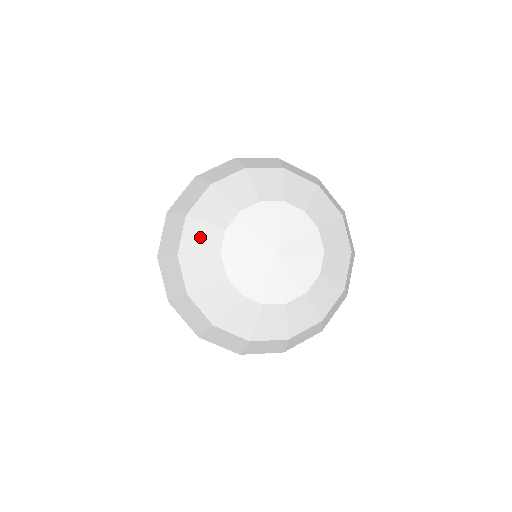
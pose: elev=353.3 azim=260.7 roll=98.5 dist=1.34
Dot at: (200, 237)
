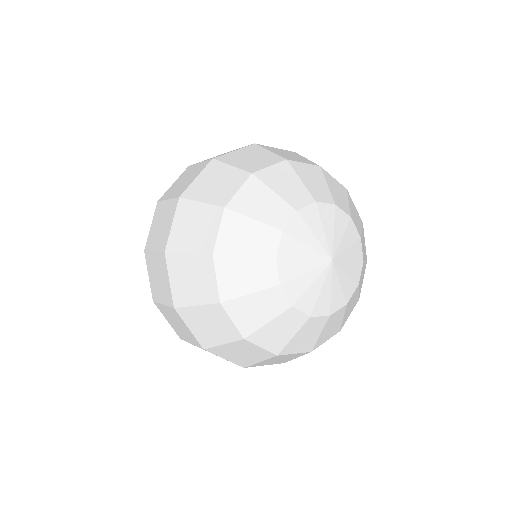
Dot at: (262, 203)
